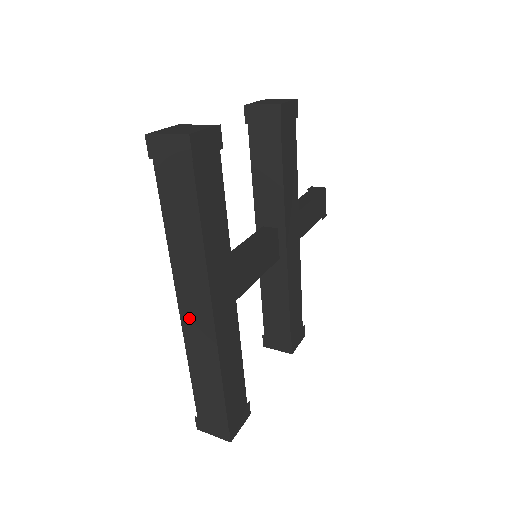
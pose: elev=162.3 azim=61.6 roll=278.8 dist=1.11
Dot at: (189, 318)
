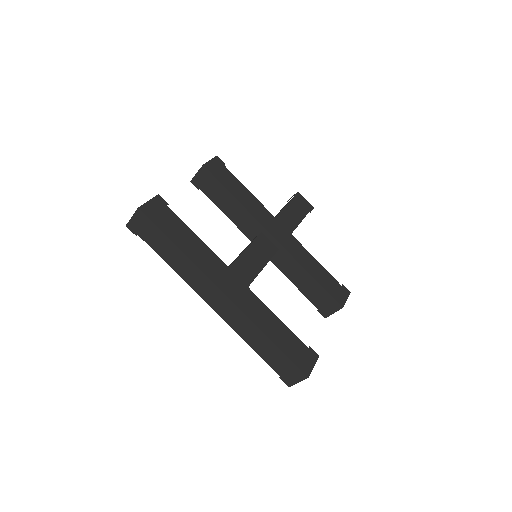
Dot at: (220, 309)
